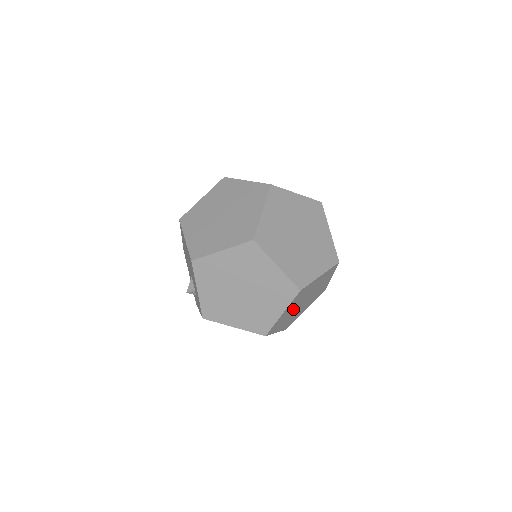
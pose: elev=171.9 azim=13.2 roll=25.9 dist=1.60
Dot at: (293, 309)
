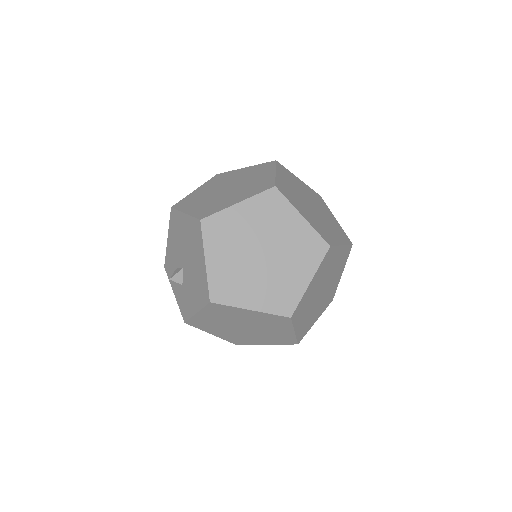
Dot at: occluded
